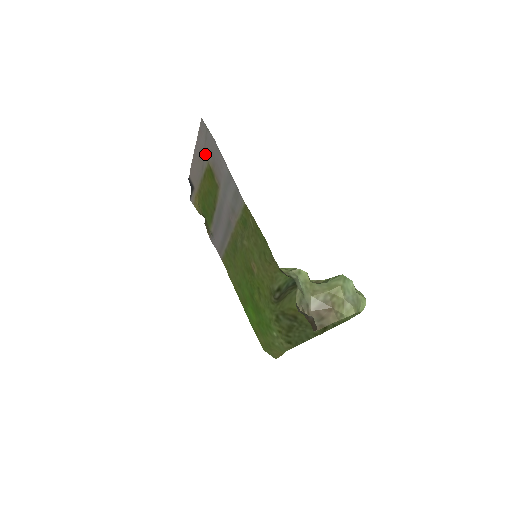
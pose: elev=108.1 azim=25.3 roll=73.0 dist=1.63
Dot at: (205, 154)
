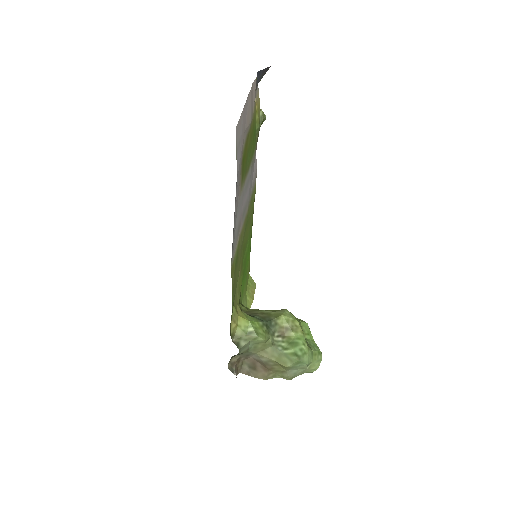
Dot at: (243, 139)
